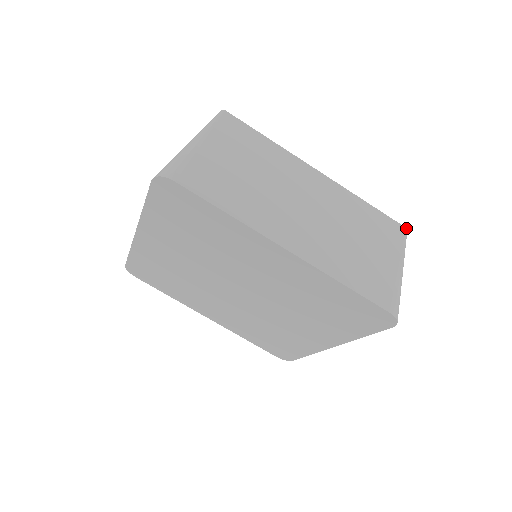
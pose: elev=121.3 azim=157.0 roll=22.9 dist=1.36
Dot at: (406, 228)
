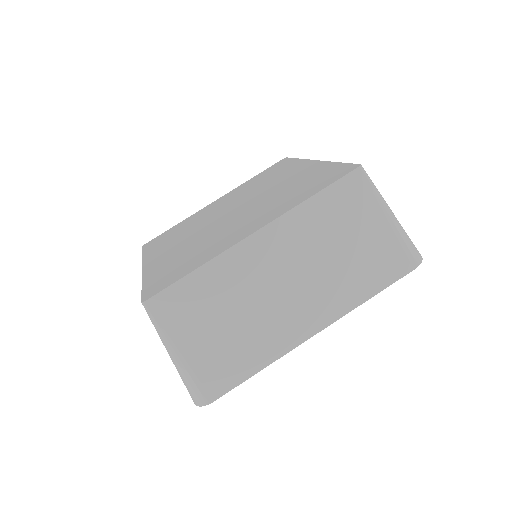
Dot at: (359, 167)
